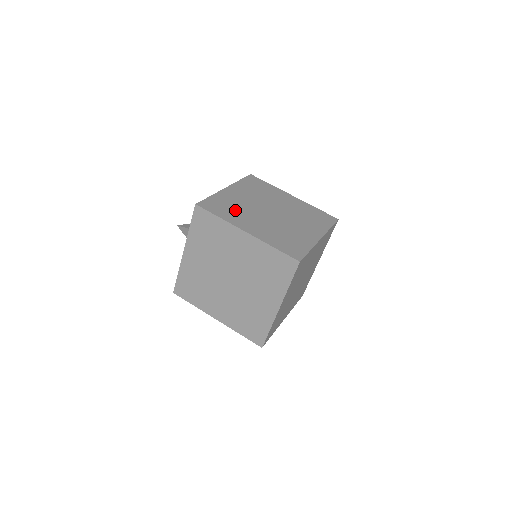
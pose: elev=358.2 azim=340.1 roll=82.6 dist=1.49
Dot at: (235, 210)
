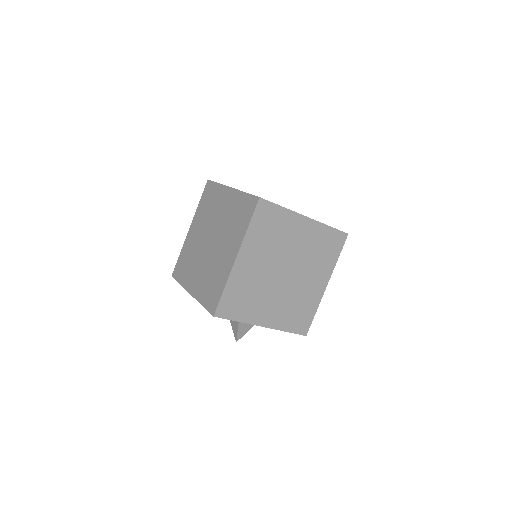
Dot at: occluded
